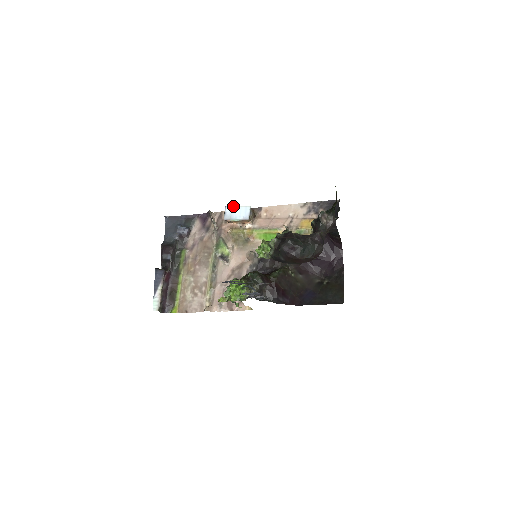
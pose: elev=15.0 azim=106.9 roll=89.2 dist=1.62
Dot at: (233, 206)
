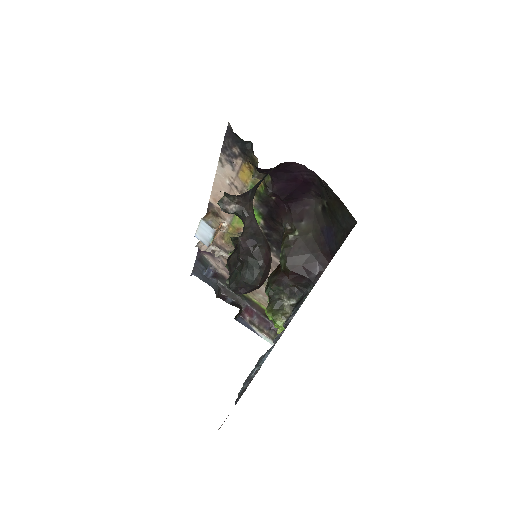
Dot at: (196, 231)
